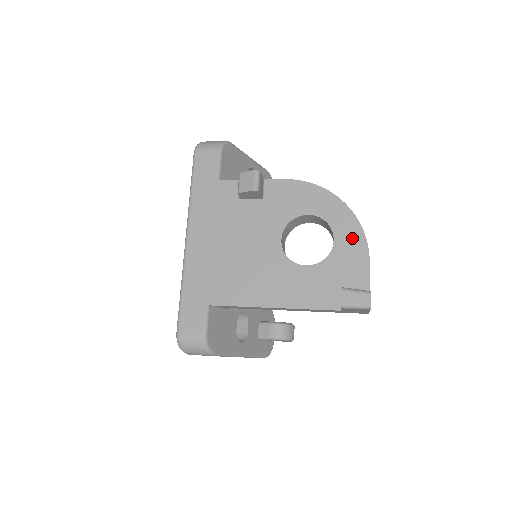
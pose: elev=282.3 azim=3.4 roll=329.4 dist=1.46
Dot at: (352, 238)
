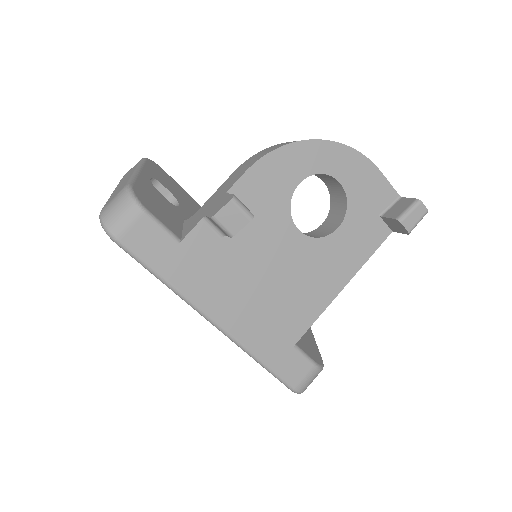
Dot at: (352, 166)
